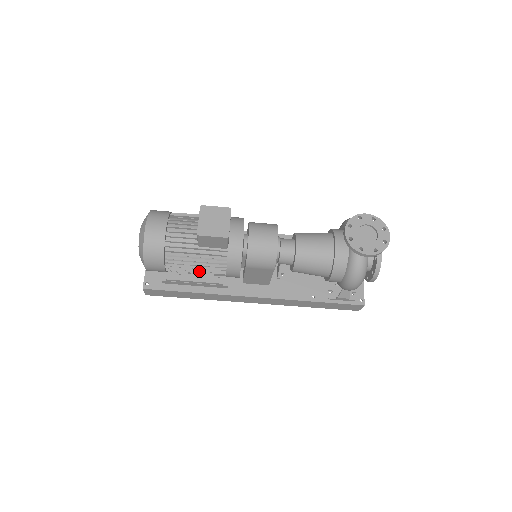
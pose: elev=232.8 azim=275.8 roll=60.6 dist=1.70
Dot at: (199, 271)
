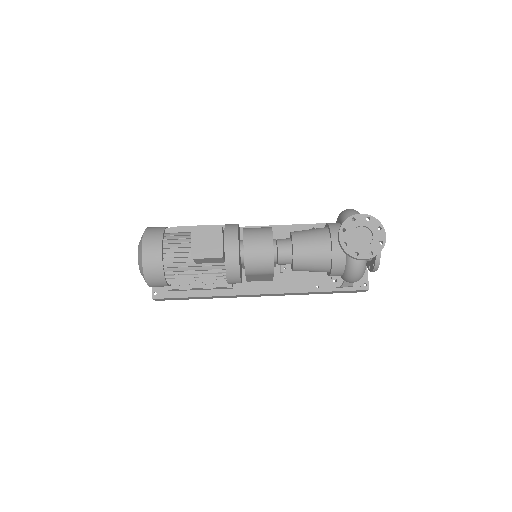
Dot at: (201, 284)
